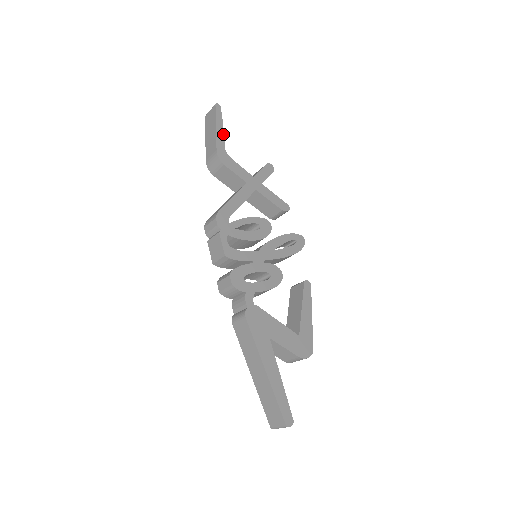
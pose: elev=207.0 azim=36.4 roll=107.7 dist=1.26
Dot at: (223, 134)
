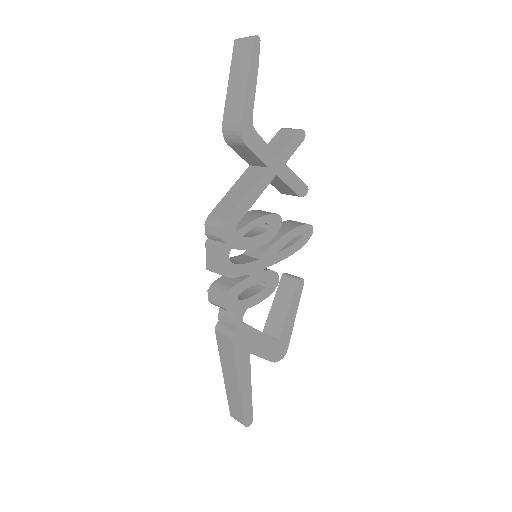
Dot at: (254, 93)
